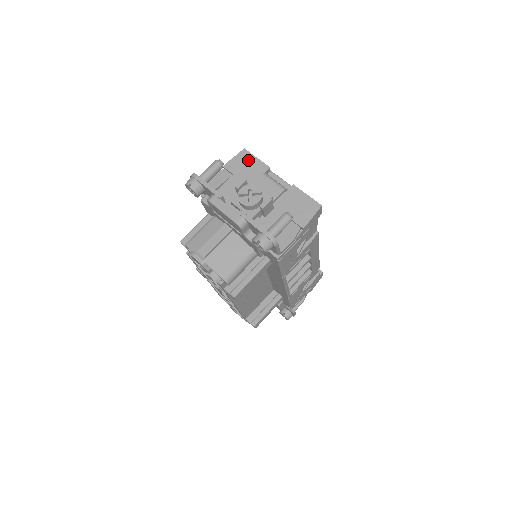
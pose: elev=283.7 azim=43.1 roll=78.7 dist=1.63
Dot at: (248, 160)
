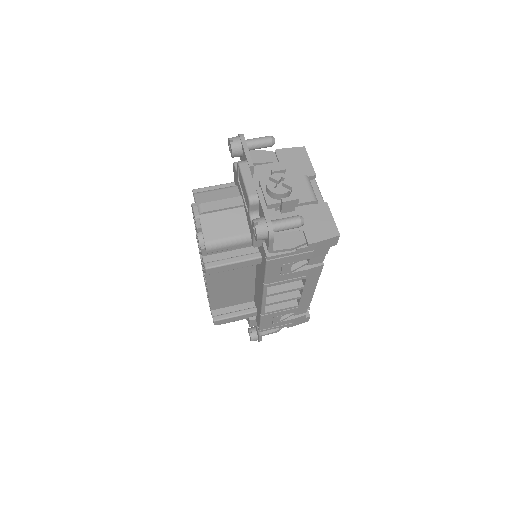
Dot at: (301, 158)
